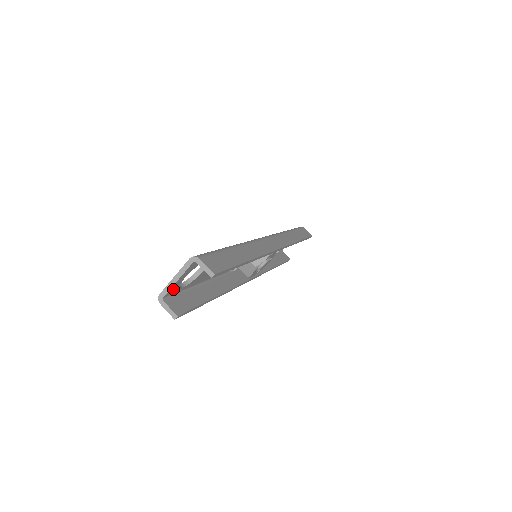
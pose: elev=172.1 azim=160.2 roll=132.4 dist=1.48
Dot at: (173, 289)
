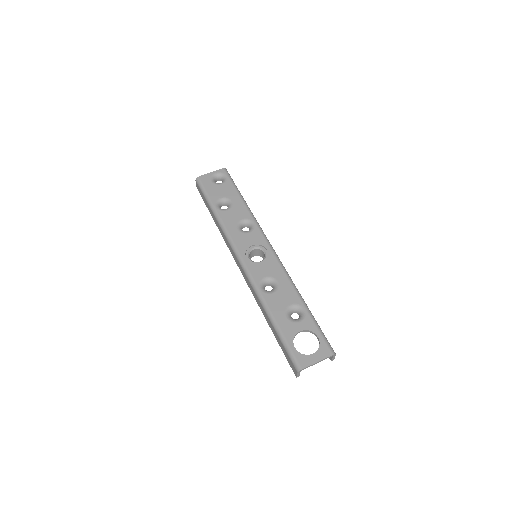
Dot at: (305, 362)
